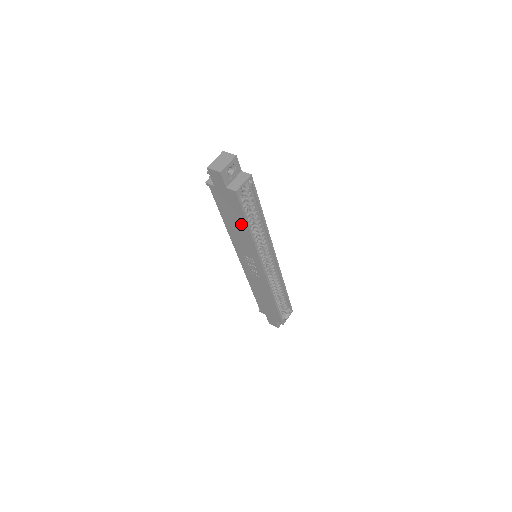
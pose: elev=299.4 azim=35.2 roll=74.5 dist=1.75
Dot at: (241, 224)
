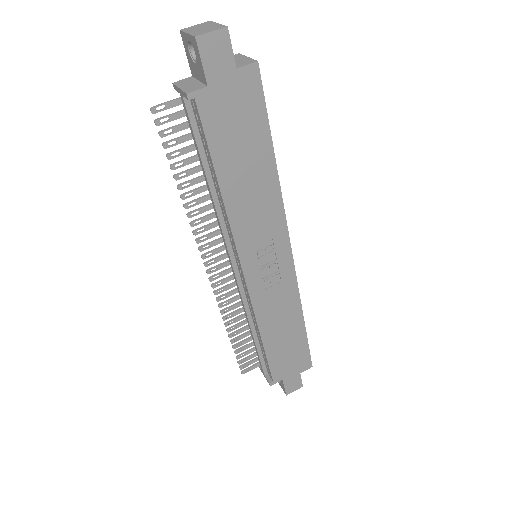
Dot at: (259, 157)
